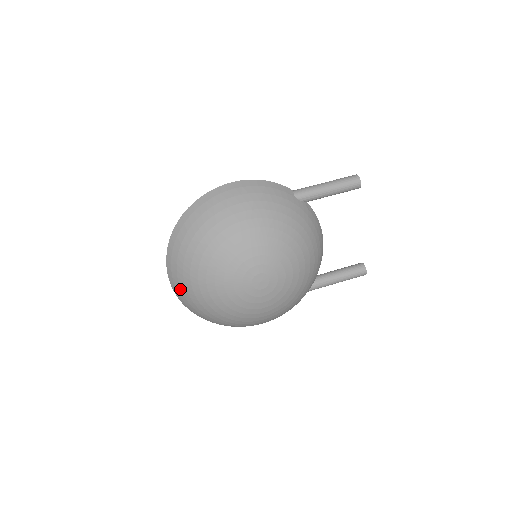
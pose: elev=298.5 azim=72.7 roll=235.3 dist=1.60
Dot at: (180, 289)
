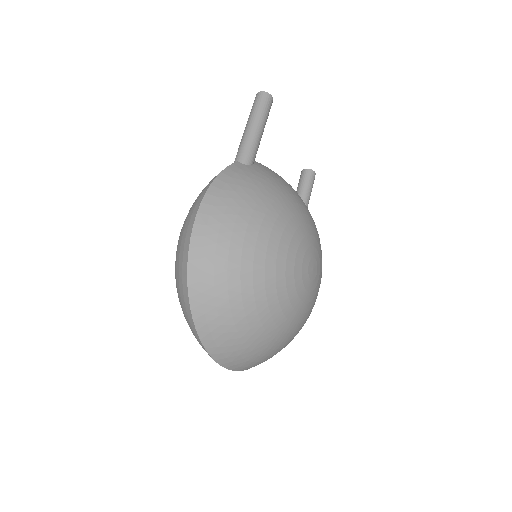
Dot at: (247, 362)
